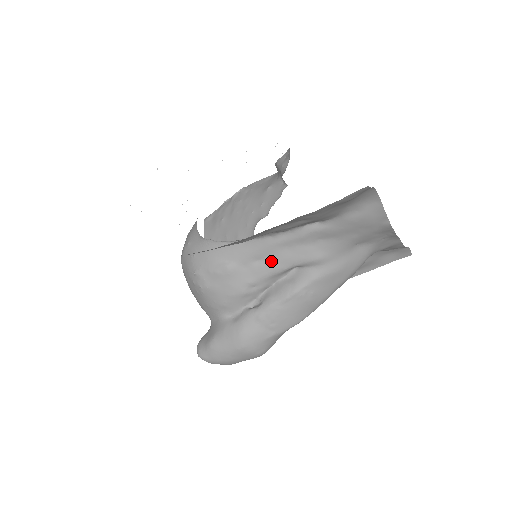
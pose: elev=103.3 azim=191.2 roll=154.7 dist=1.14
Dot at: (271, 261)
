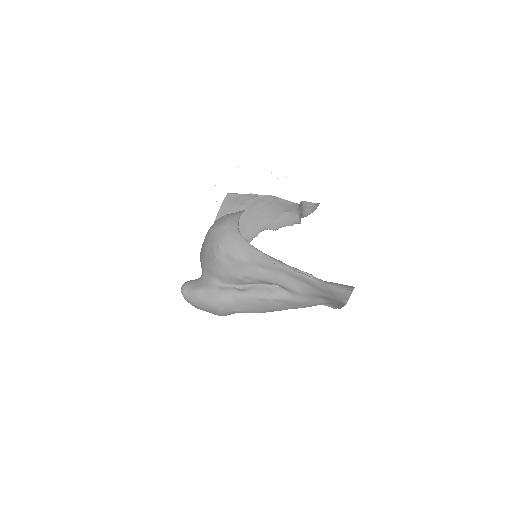
Dot at: (269, 273)
